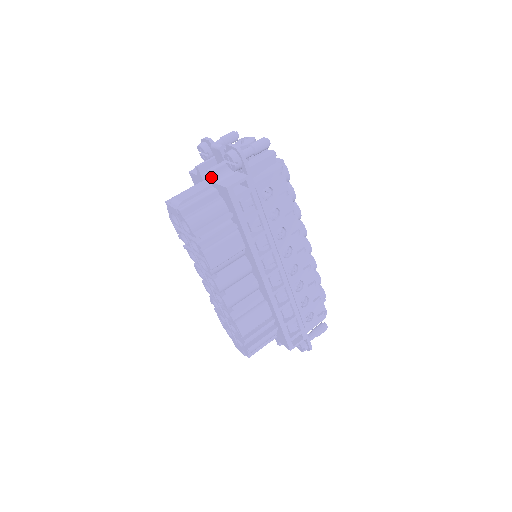
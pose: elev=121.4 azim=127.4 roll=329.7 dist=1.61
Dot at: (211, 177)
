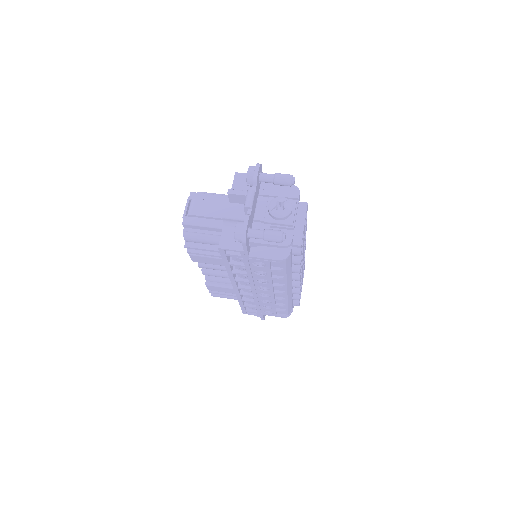
Dot at: (223, 220)
